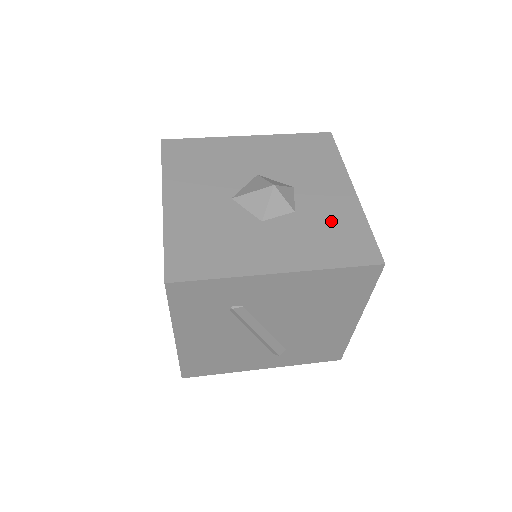
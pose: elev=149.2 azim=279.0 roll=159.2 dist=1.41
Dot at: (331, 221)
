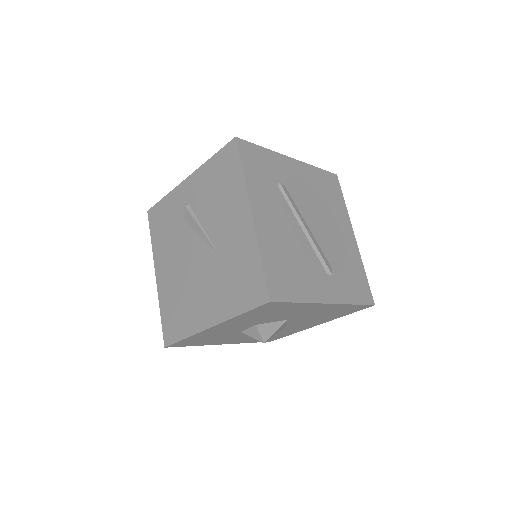
Dot at: occluded
